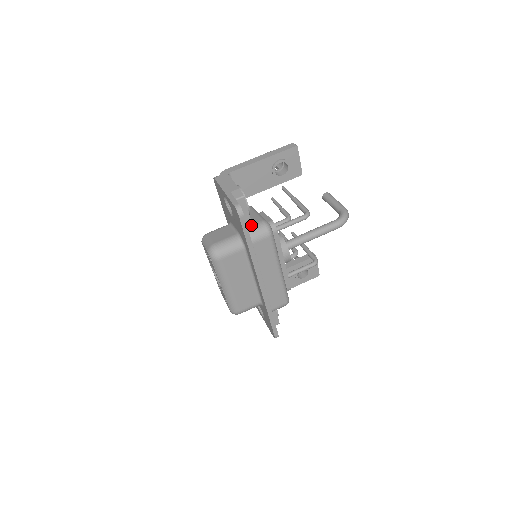
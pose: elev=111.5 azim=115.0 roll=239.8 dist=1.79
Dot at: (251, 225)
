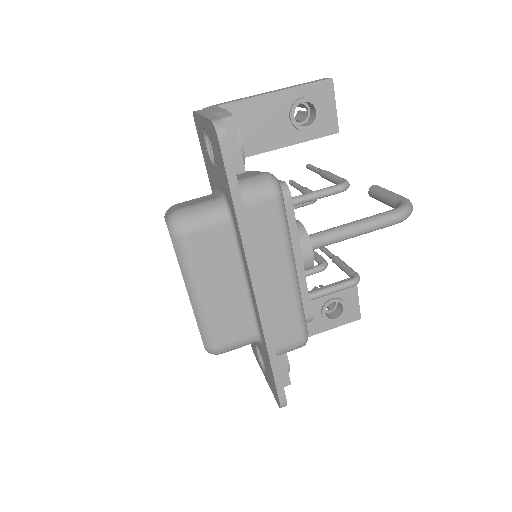
Dot at: (244, 177)
